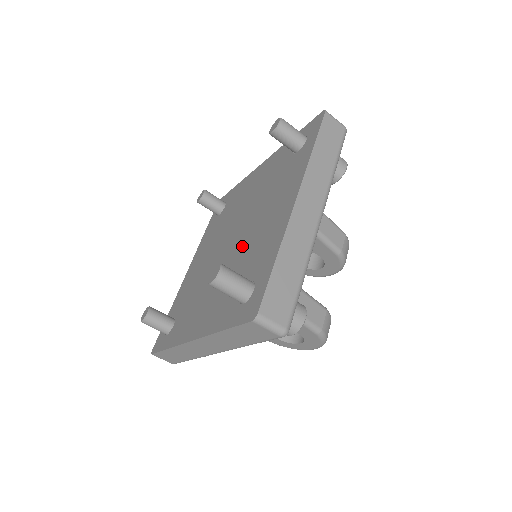
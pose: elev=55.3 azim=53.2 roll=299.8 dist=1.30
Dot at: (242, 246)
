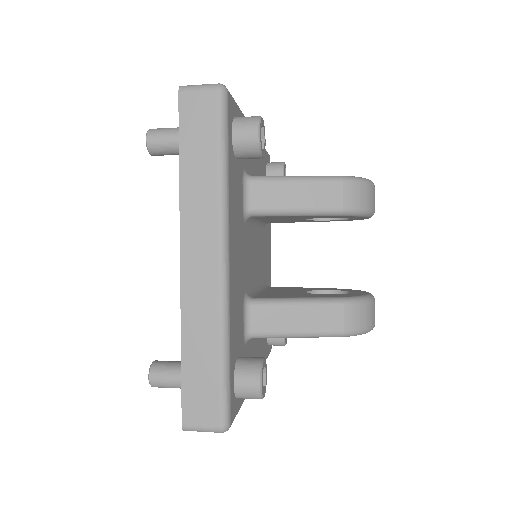
Dot at: occluded
